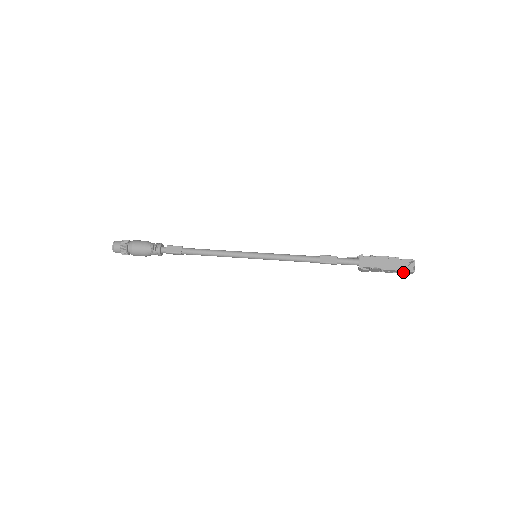
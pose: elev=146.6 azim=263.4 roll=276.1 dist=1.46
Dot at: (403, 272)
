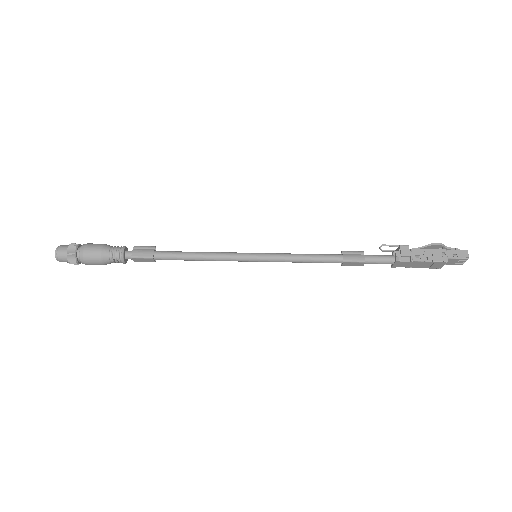
Dot at: occluded
